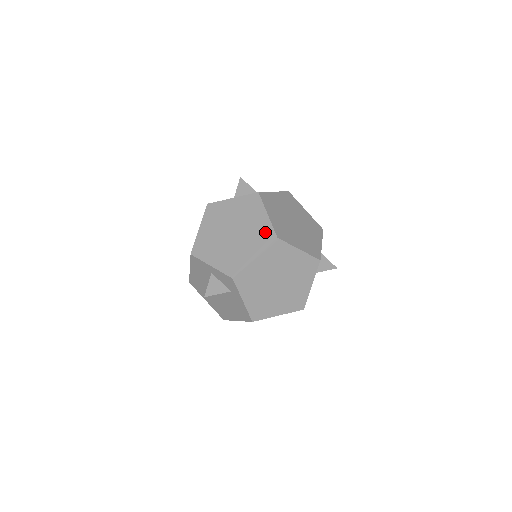
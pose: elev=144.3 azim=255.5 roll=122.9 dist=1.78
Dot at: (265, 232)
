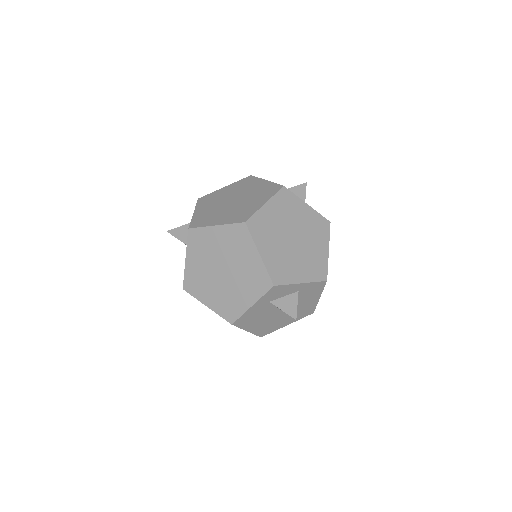
Dot at: (246, 213)
